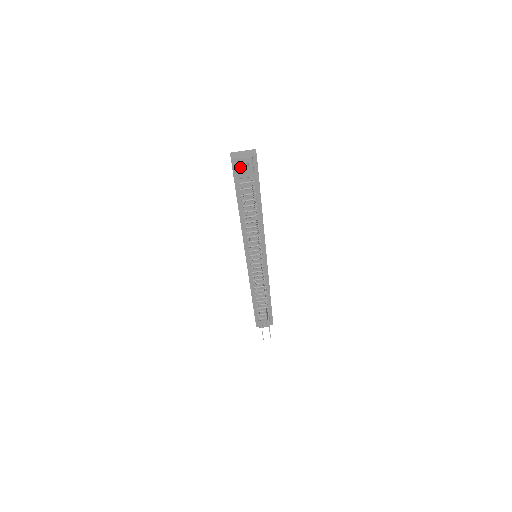
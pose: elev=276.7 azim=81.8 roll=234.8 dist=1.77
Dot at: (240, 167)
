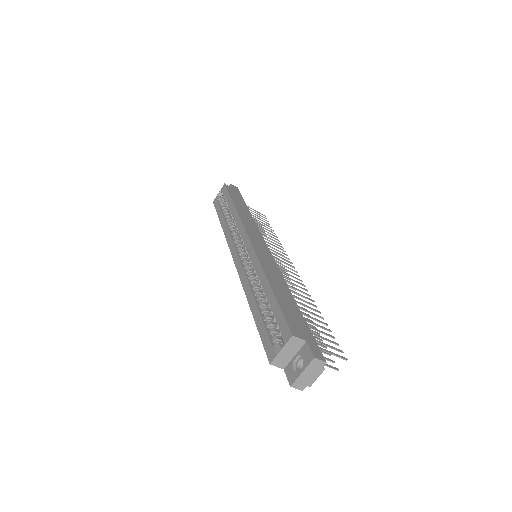
Dot at: occluded
